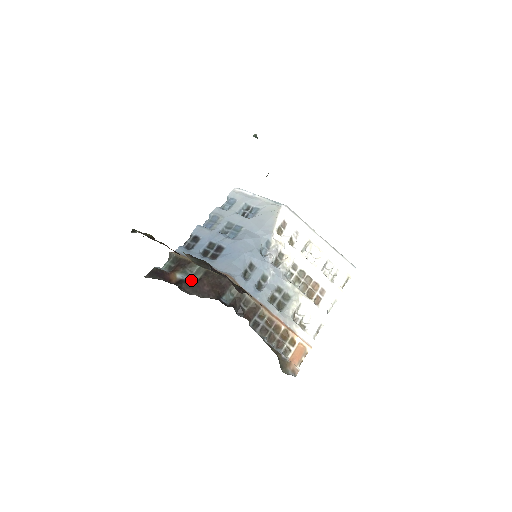
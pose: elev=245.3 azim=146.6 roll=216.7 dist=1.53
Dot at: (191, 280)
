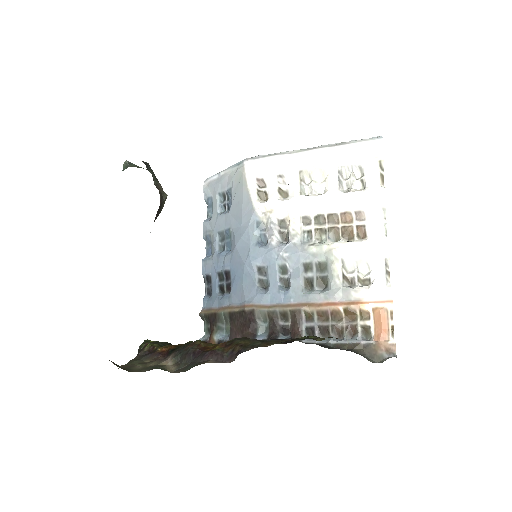
Dot at: (227, 333)
